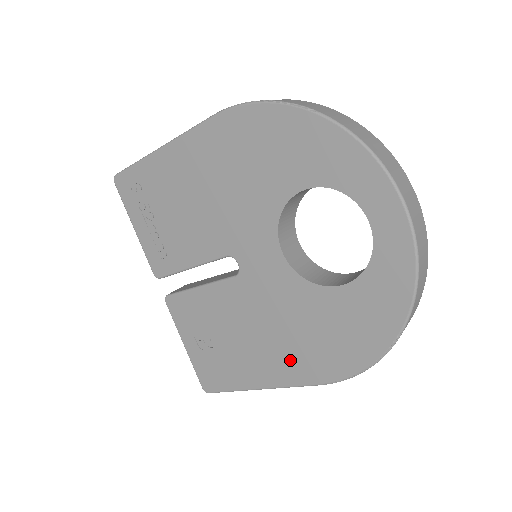
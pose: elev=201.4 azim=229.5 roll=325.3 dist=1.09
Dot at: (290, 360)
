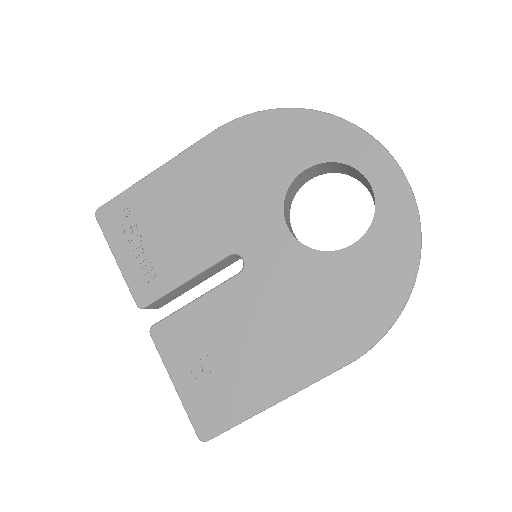
Dot at: (310, 347)
